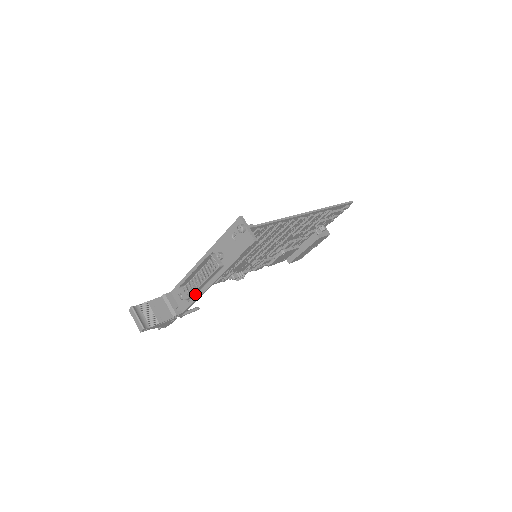
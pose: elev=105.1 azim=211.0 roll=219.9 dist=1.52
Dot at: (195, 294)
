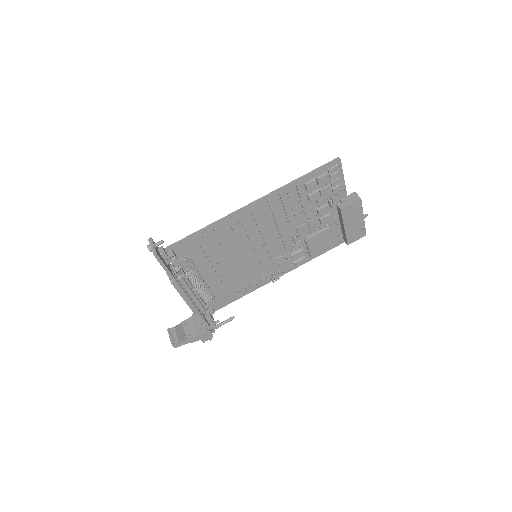
Dot at: (197, 308)
